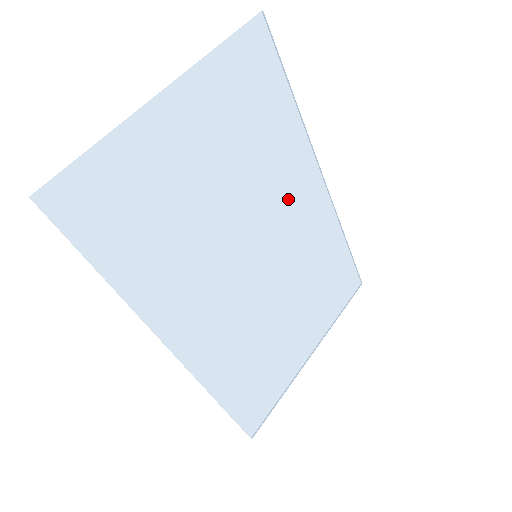
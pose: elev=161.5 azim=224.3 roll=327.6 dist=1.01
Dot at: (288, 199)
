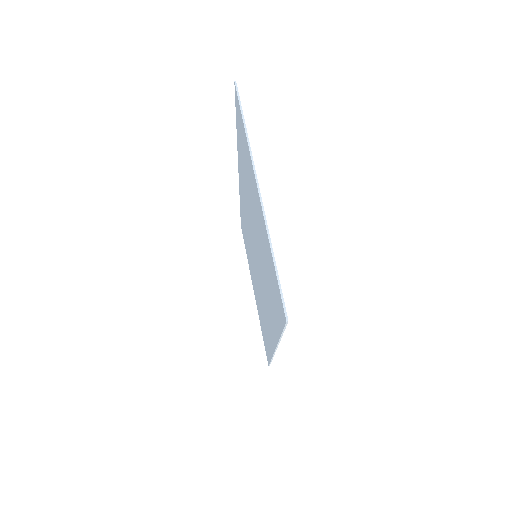
Dot at: occluded
